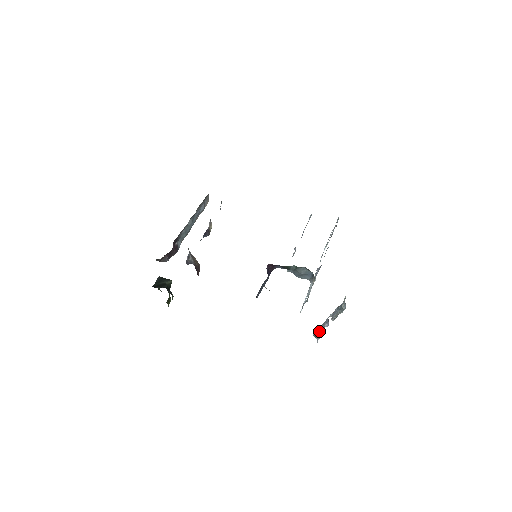
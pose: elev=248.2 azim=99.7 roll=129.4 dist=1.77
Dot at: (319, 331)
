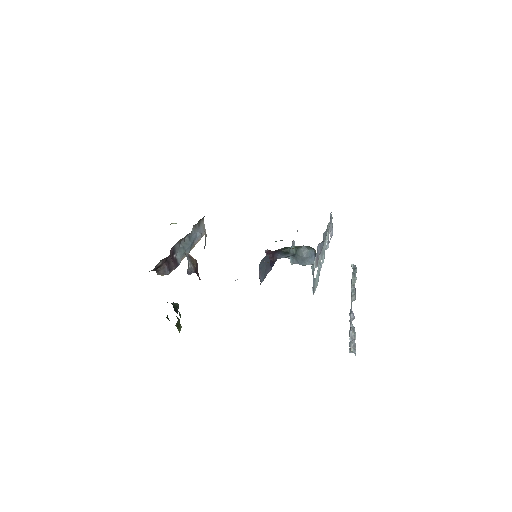
Dot at: (349, 333)
